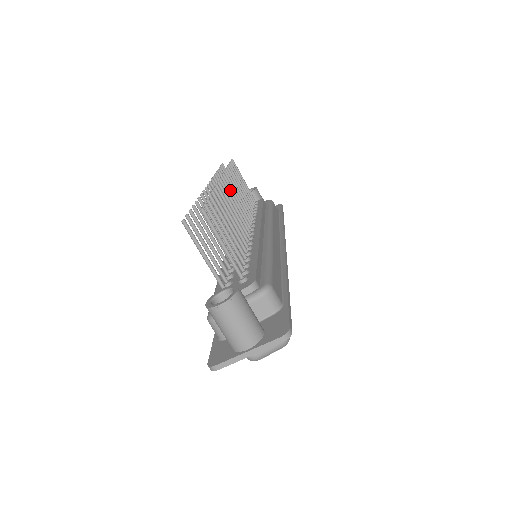
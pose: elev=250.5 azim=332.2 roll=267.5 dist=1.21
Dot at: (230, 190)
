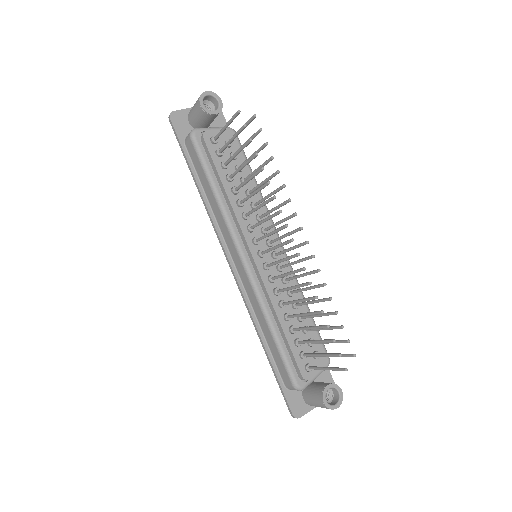
Dot at: occluded
